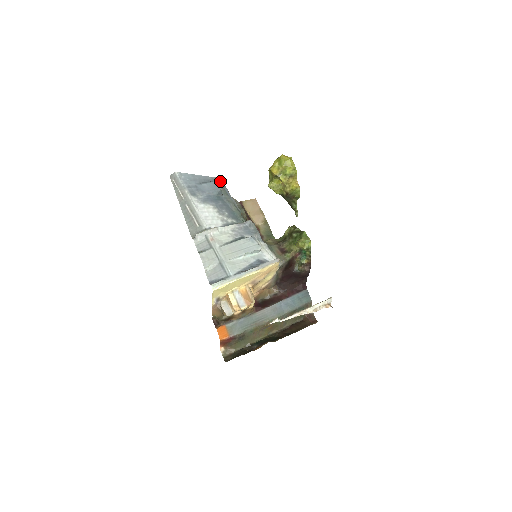
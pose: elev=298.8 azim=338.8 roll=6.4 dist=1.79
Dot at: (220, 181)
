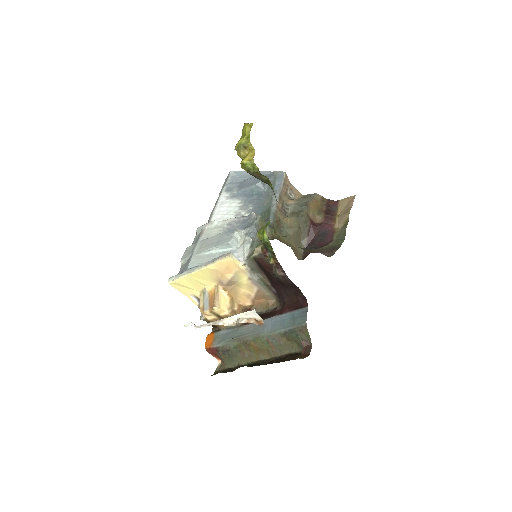
Dot at: (279, 175)
